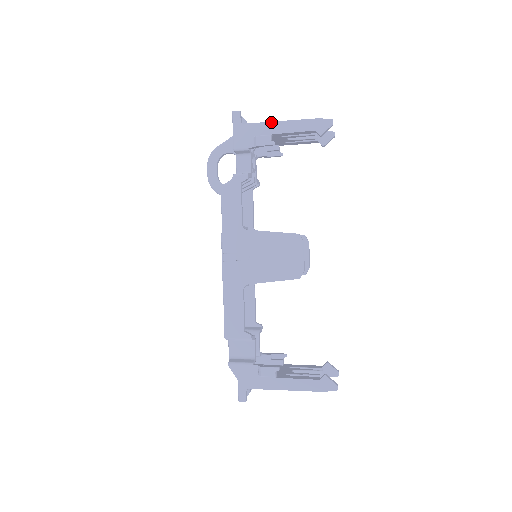
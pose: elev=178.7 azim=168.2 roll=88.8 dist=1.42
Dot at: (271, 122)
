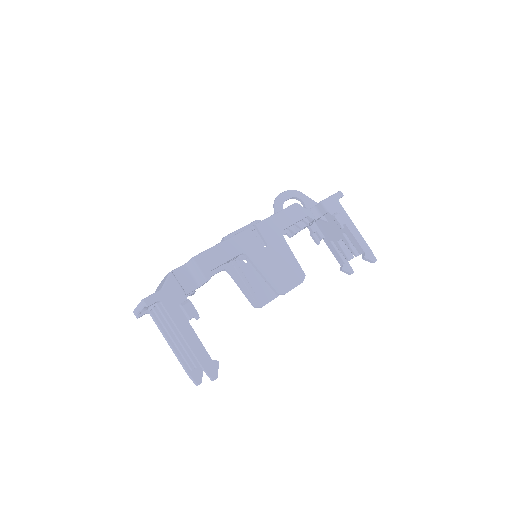
Dot at: (351, 220)
